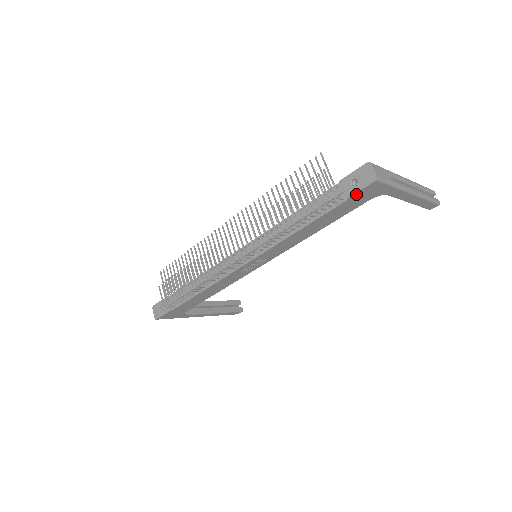
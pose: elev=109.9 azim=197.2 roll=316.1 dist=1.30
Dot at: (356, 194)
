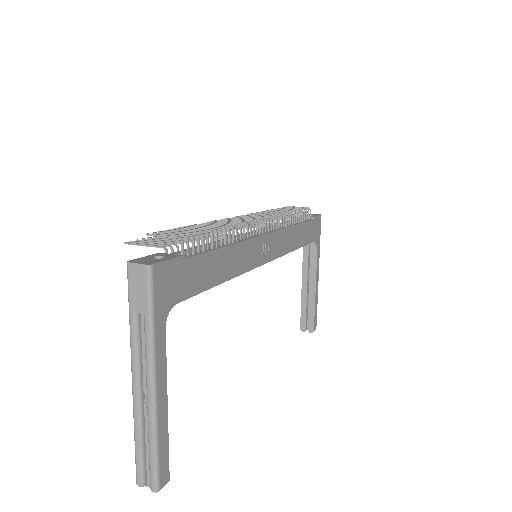
Dot at: (316, 218)
